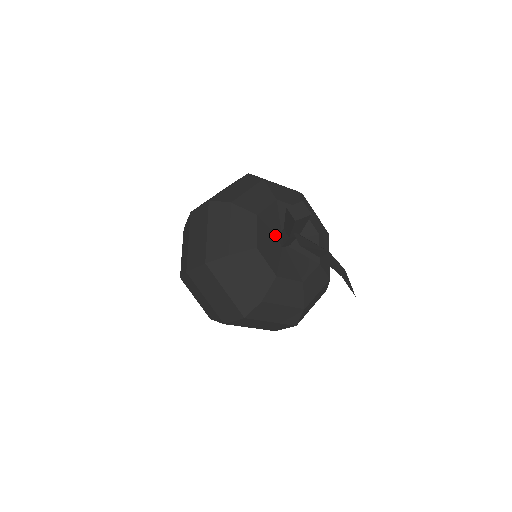
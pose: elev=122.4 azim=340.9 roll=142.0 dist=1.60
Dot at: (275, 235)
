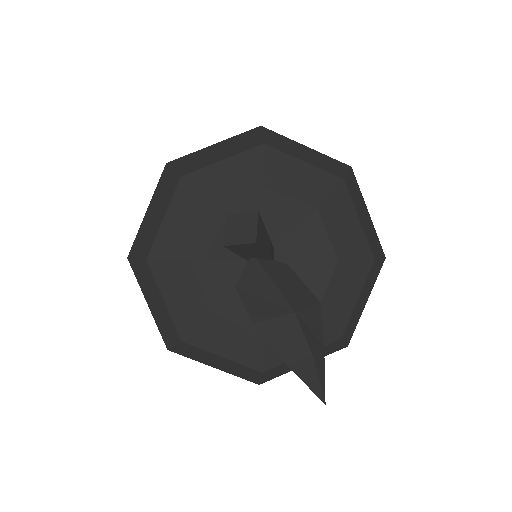
Dot at: occluded
